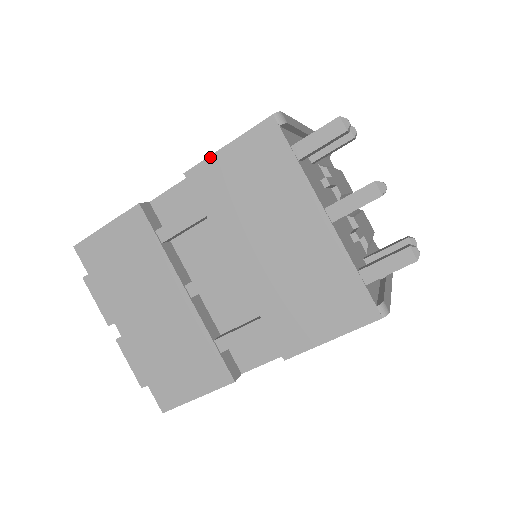
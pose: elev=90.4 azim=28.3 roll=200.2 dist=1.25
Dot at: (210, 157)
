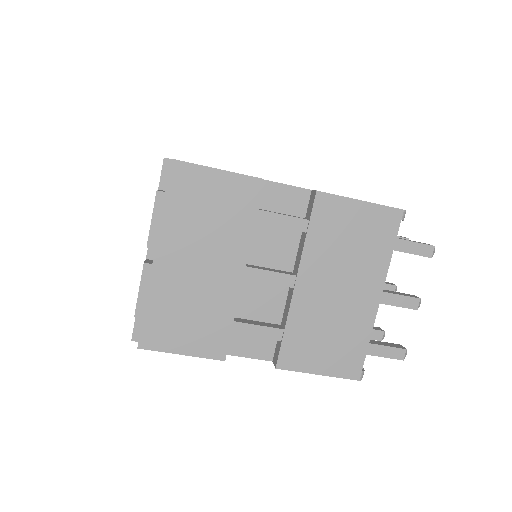
Dot at: (344, 197)
